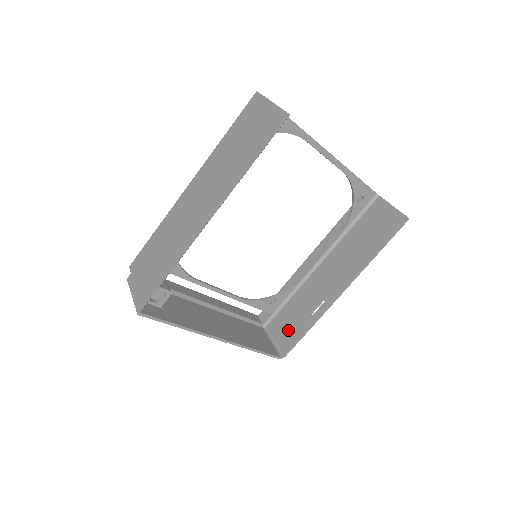
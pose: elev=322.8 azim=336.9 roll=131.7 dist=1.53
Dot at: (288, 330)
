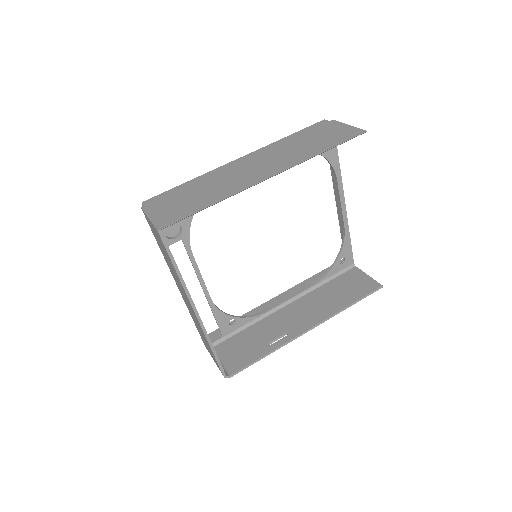
Dot at: (240, 353)
